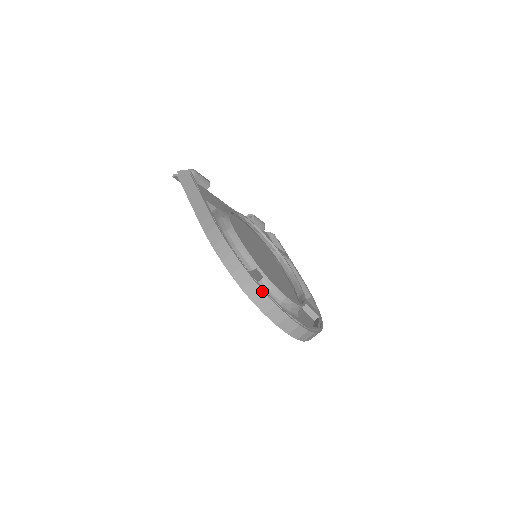
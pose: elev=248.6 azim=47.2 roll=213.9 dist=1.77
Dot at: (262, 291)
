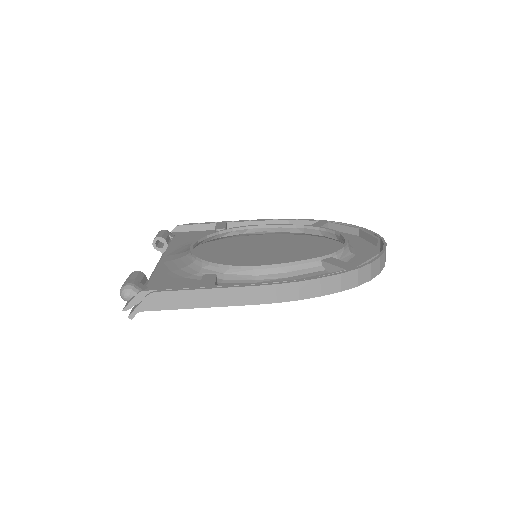
Dot at: (369, 265)
